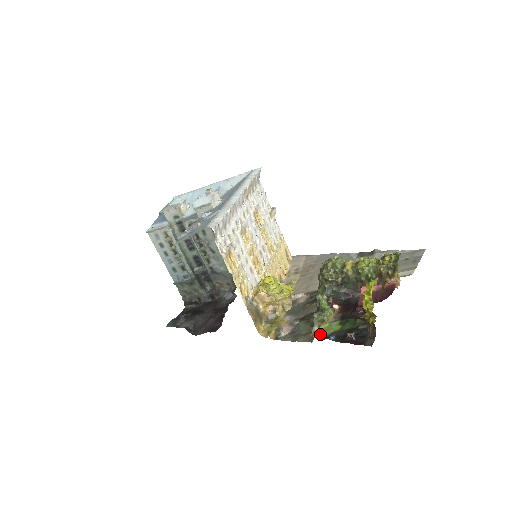
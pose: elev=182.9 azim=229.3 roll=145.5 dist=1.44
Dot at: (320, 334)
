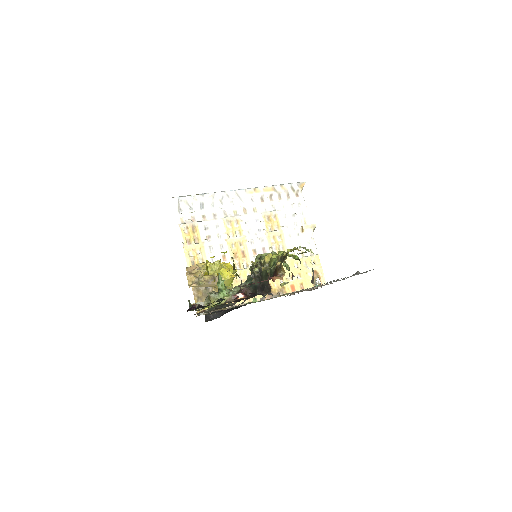
Dot at: (201, 309)
